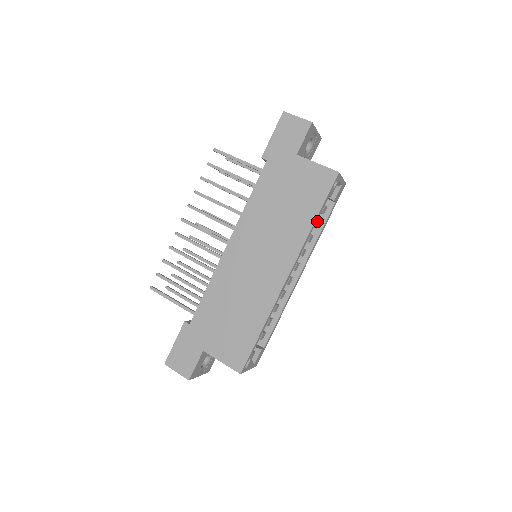
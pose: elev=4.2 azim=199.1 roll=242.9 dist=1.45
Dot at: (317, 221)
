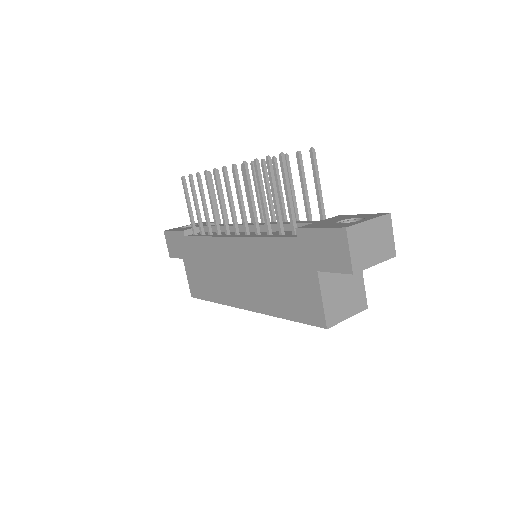
Dot at: occluded
